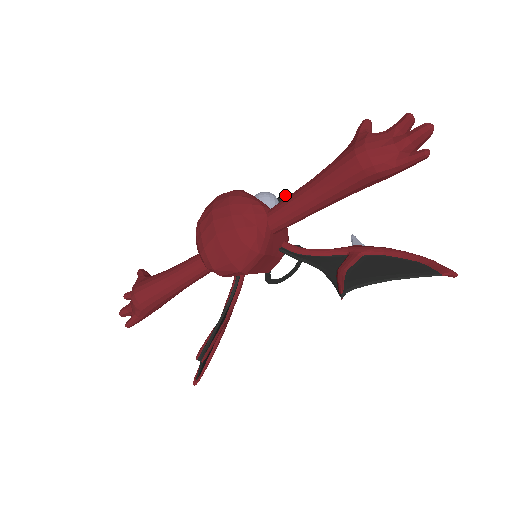
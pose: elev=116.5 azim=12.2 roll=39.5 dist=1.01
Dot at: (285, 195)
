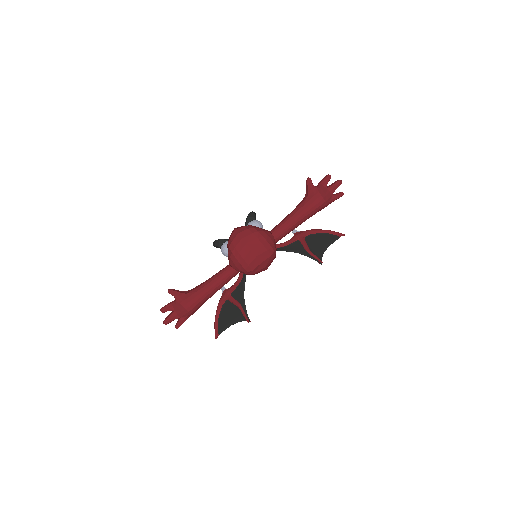
Dot at: (251, 215)
